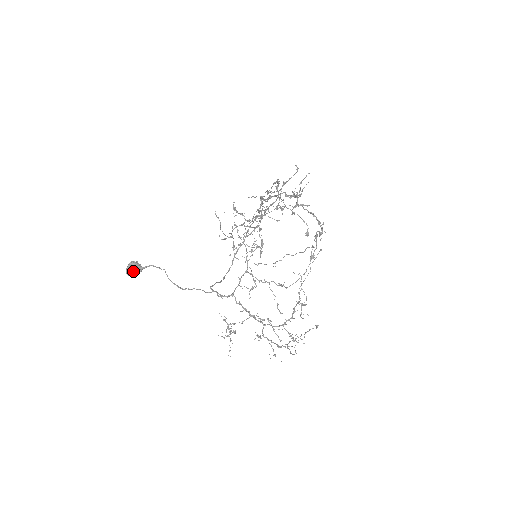
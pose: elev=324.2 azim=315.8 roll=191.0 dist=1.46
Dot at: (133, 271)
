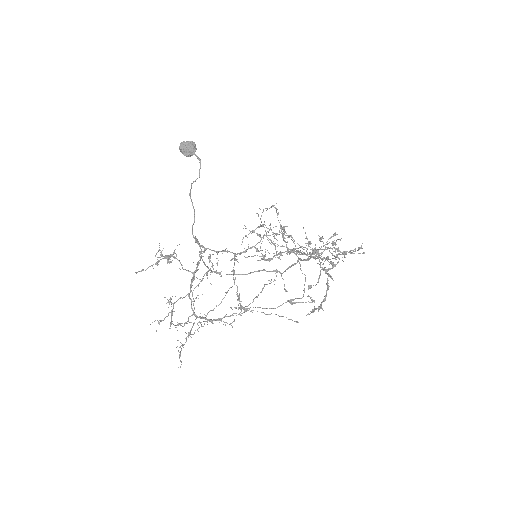
Dot at: (187, 147)
